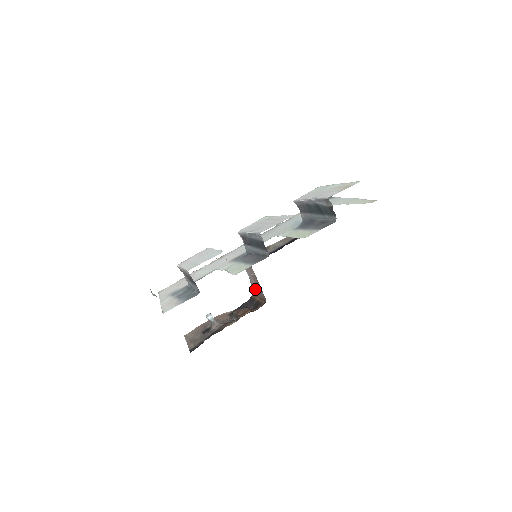
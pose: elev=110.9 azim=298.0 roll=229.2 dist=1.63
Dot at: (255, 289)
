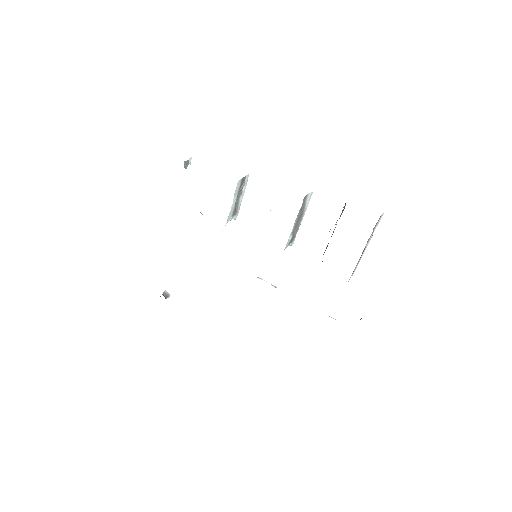
Dot at: occluded
